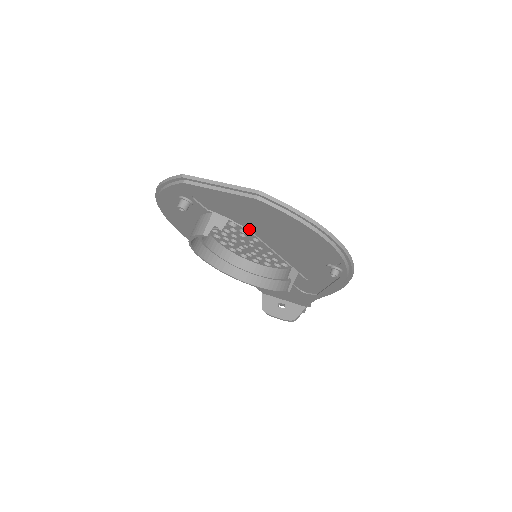
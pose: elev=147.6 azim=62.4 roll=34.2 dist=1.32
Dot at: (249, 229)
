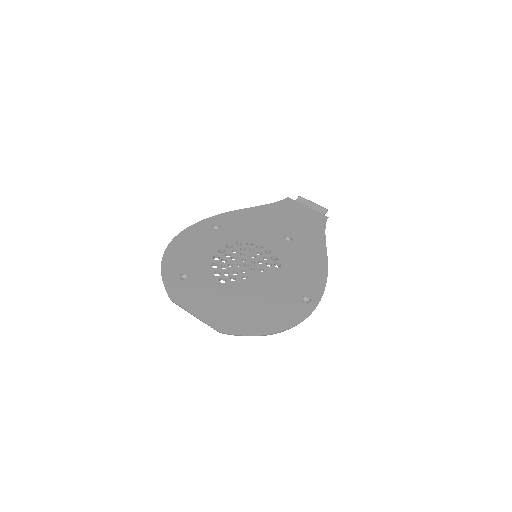
Dot at: (235, 286)
